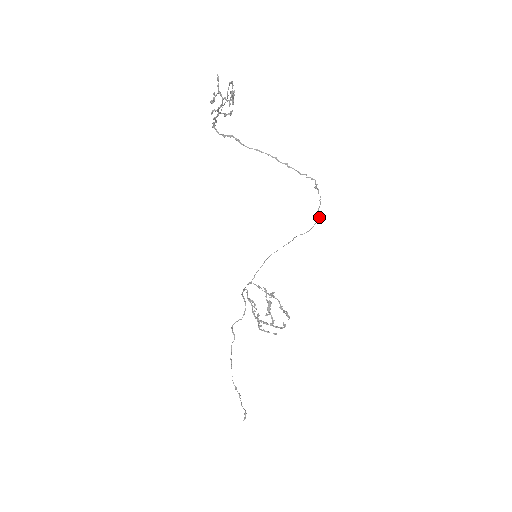
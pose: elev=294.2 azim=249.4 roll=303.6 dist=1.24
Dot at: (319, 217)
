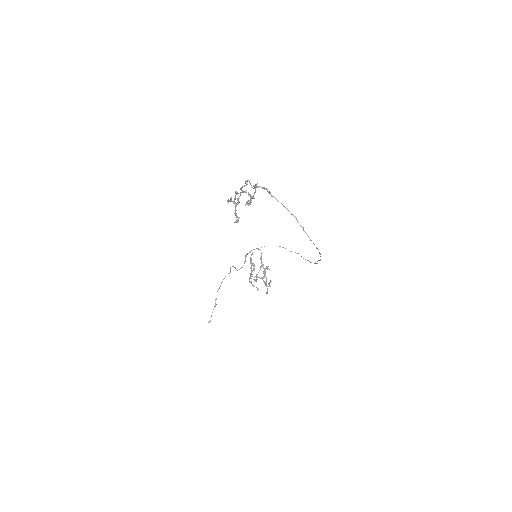
Dot at: (317, 263)
